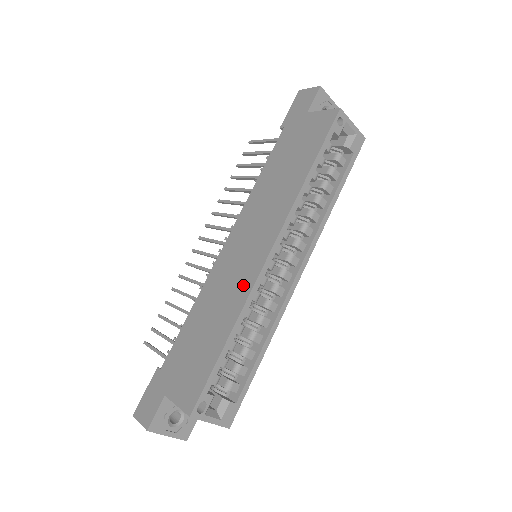
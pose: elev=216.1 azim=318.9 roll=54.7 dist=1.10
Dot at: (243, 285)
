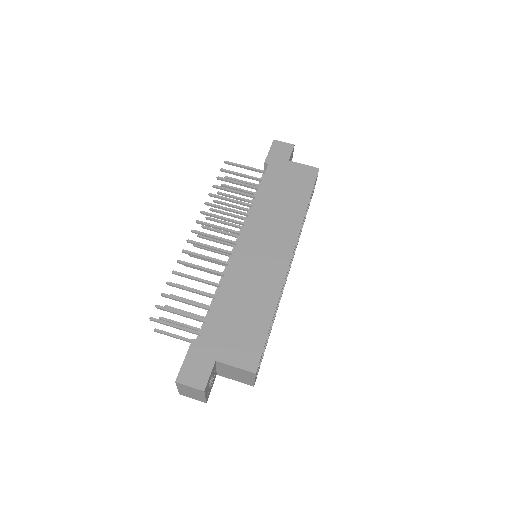
Dot at: (274, 277)
